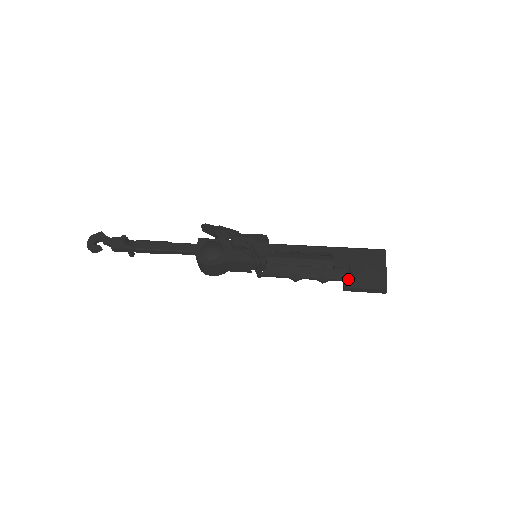
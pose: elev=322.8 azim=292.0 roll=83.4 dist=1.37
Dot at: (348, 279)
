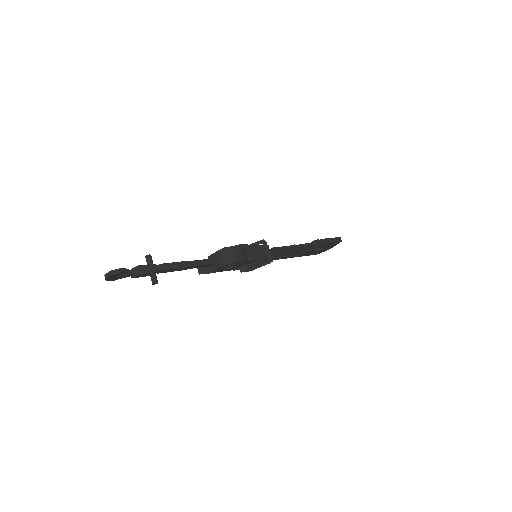
Dot at: (318, 240)
